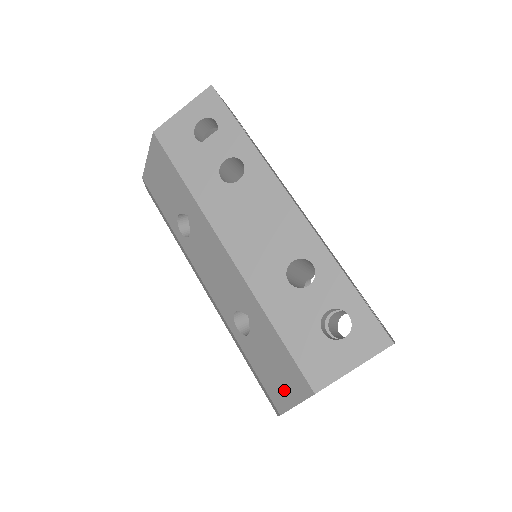
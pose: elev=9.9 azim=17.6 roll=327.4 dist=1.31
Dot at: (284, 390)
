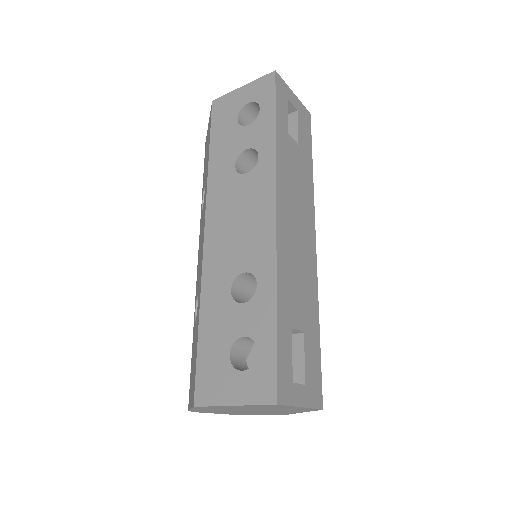
Dot at: (191, 389)
